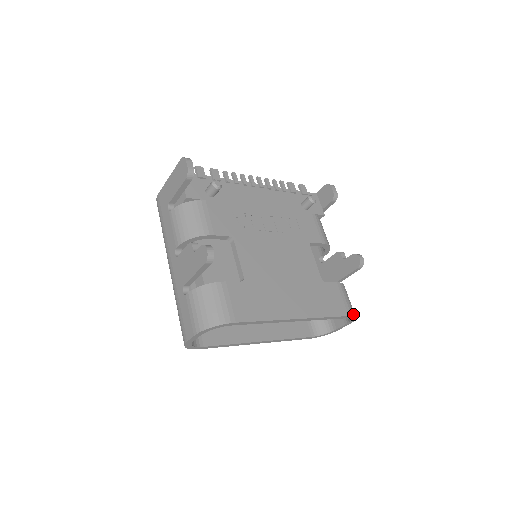
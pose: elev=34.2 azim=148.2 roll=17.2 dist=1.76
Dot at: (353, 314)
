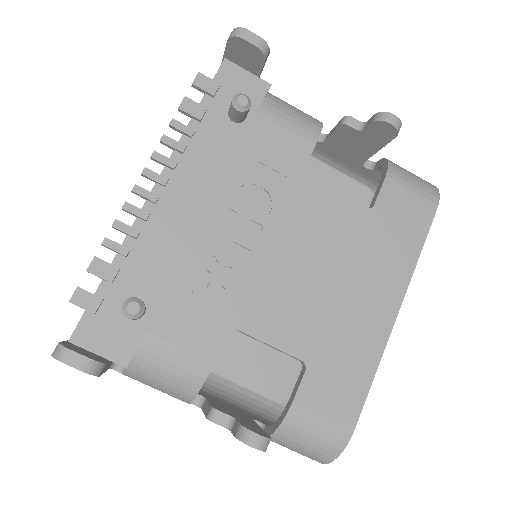
Dot at: (436, 197)
